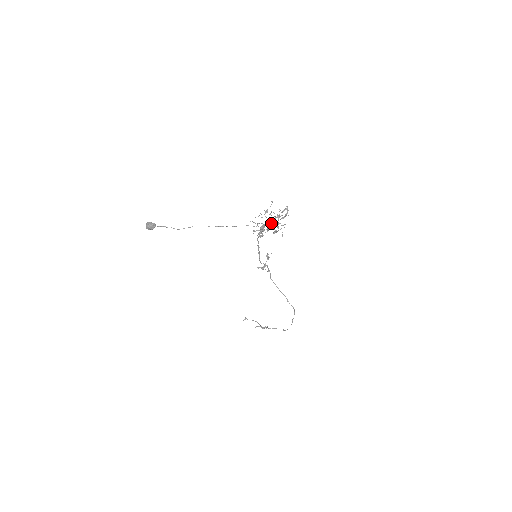
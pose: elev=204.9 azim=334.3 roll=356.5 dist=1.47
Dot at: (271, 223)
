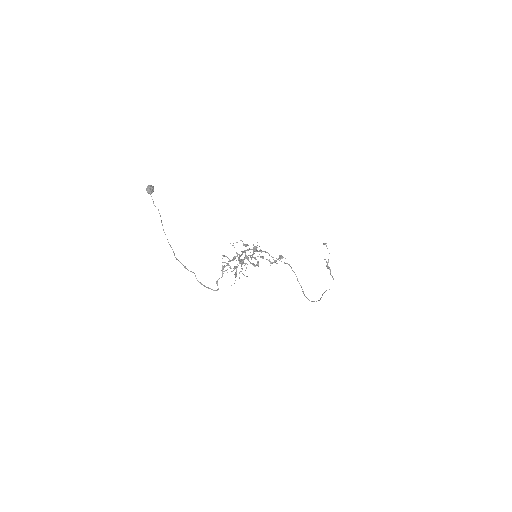
Dot at: (240, 261)
